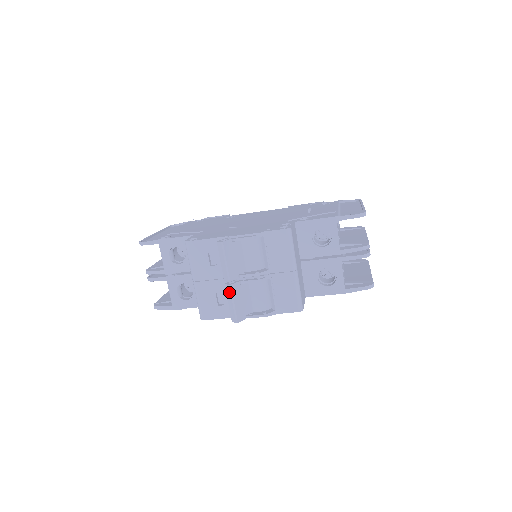
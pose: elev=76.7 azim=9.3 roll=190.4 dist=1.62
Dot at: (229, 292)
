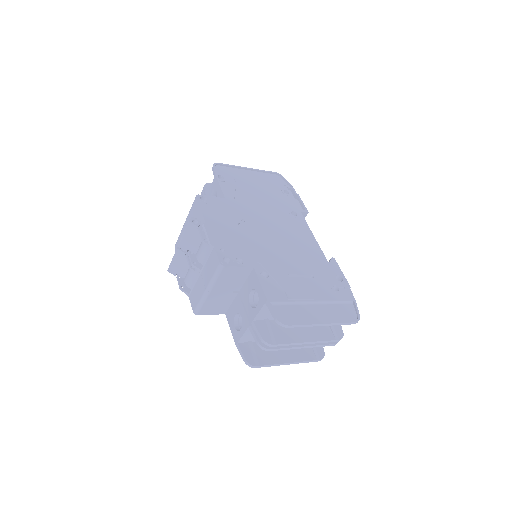
Dot at: (176, 251)
